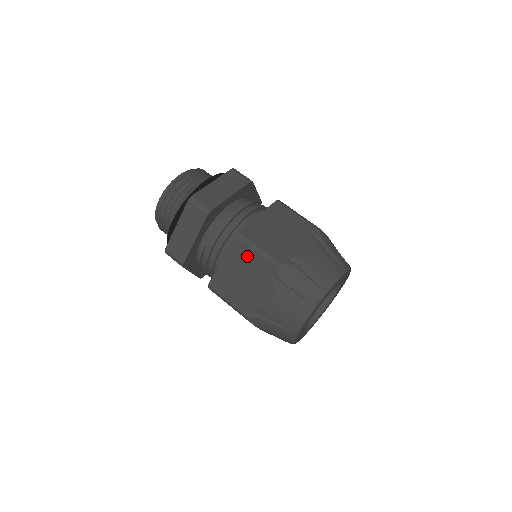
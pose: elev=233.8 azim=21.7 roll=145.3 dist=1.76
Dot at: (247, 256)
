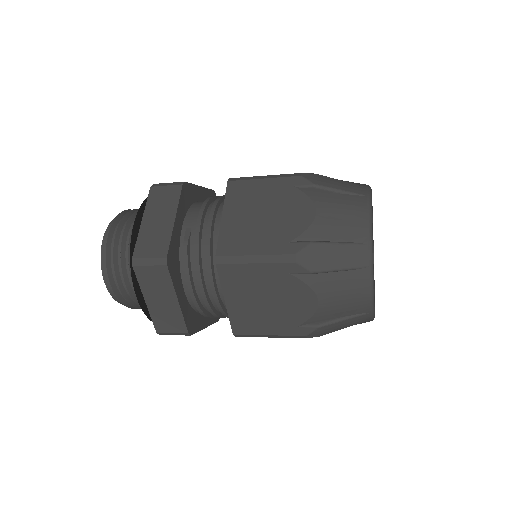
Dot at: (254, 190)
